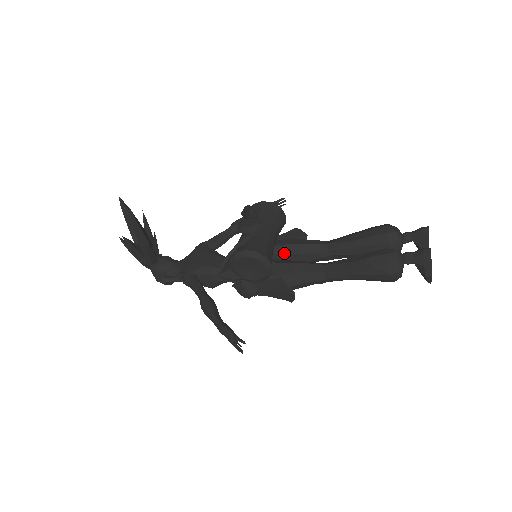
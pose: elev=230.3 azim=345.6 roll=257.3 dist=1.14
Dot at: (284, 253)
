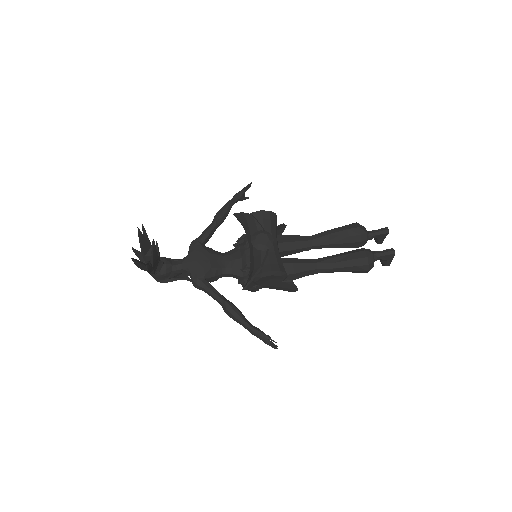
Dot at: occluded
